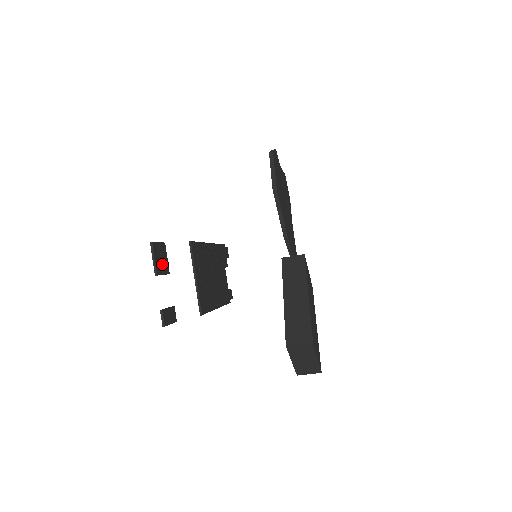
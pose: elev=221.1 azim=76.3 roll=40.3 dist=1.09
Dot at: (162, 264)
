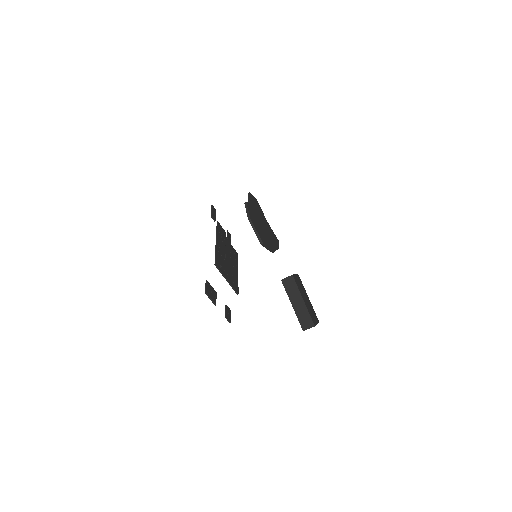
Dot at: (213, 294)
